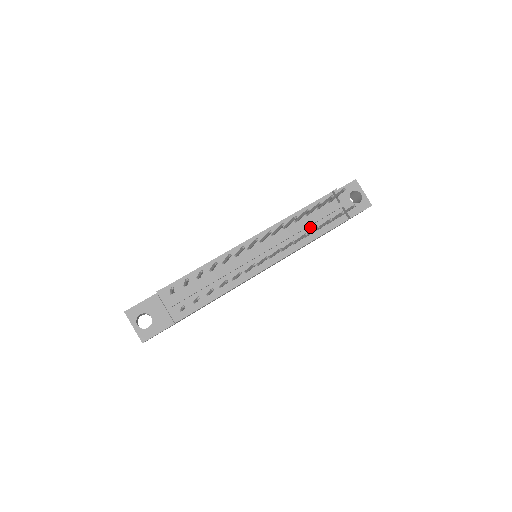
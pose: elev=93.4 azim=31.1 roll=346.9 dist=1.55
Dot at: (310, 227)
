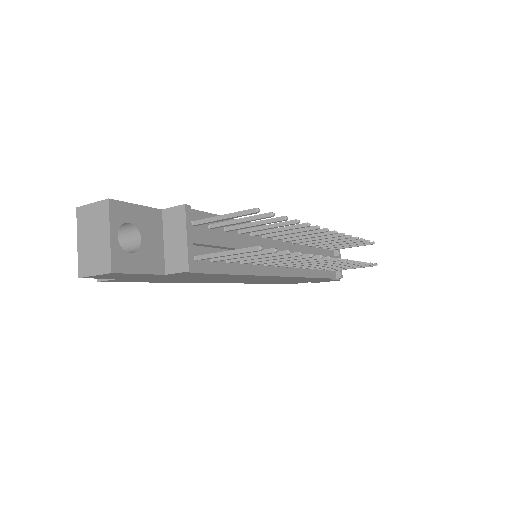
Dot at: occluded
